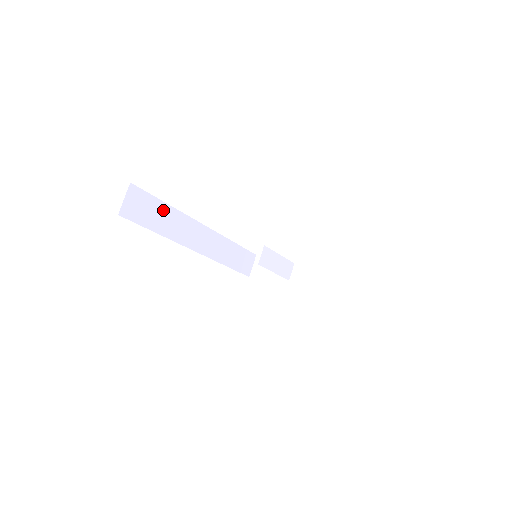
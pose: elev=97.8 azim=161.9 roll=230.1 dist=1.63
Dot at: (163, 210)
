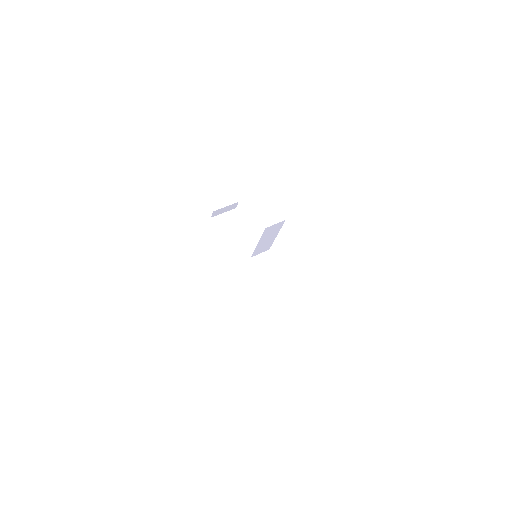
Dot at: (205, 199)
